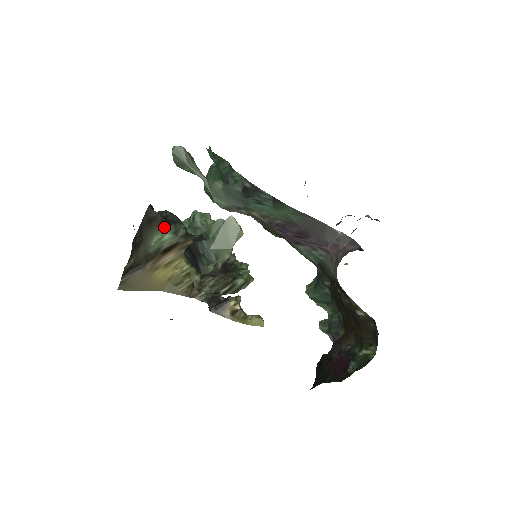
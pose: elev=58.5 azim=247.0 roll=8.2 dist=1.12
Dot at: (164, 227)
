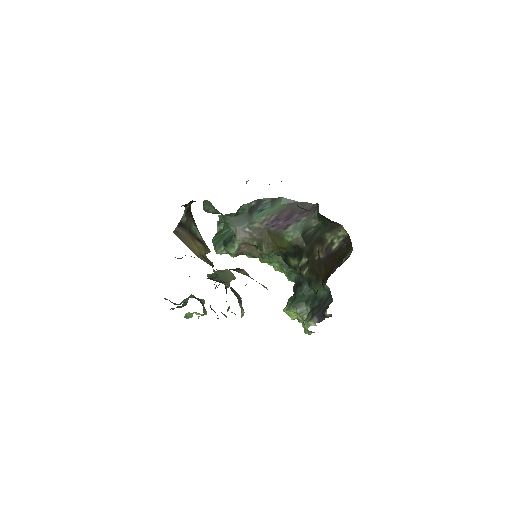
Dot at: (197, 229)
